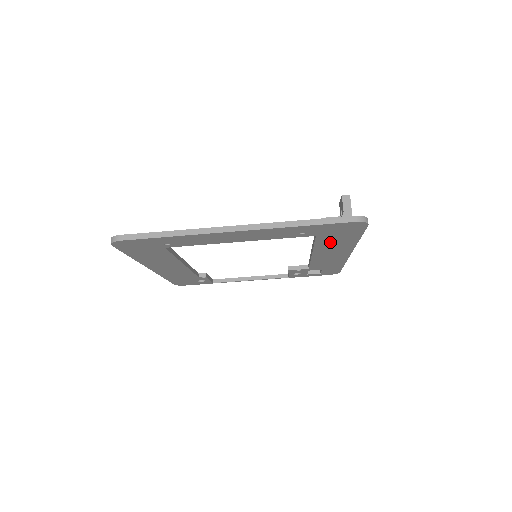
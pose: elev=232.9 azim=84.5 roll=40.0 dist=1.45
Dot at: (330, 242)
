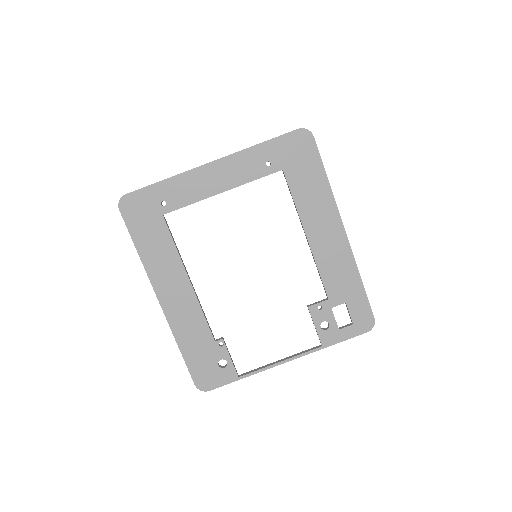
Dot at: (304, 190)
